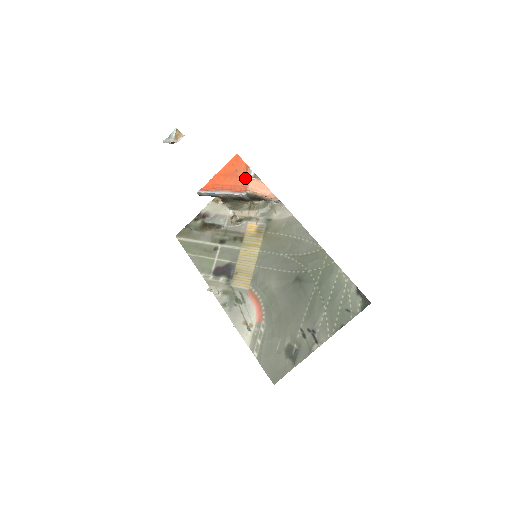
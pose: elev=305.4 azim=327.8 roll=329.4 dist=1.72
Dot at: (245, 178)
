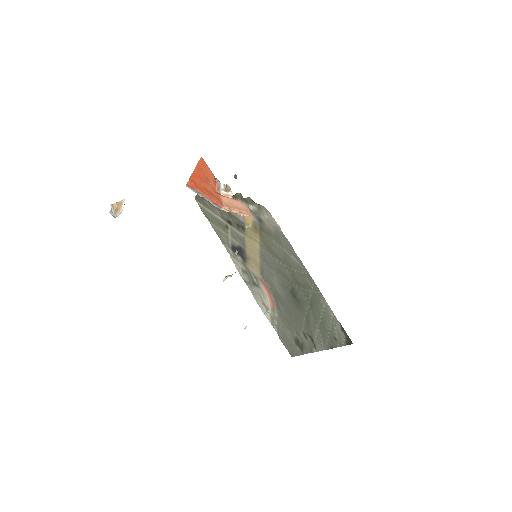
Dot at: (216, 192)
